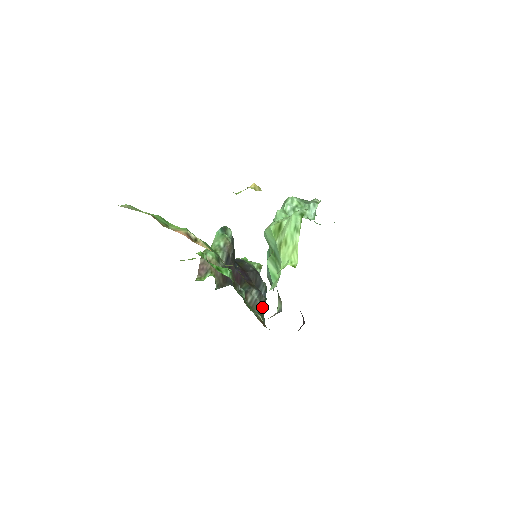
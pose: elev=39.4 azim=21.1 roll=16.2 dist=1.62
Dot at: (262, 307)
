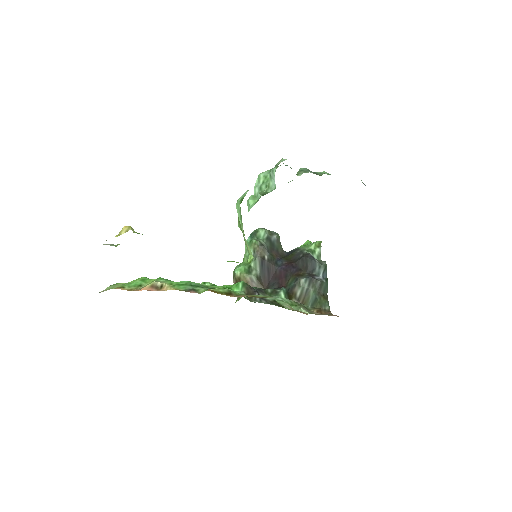
Dot at: (322, 292)
